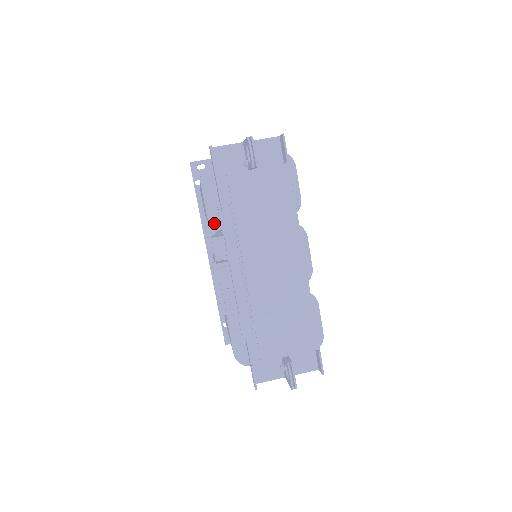
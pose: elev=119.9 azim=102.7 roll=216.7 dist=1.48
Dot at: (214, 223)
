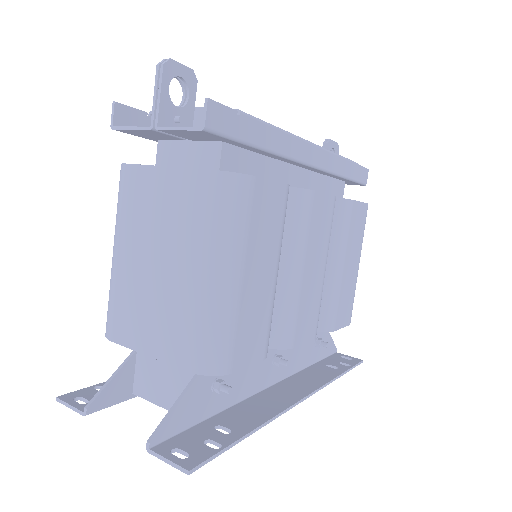
Dot at: occluded
